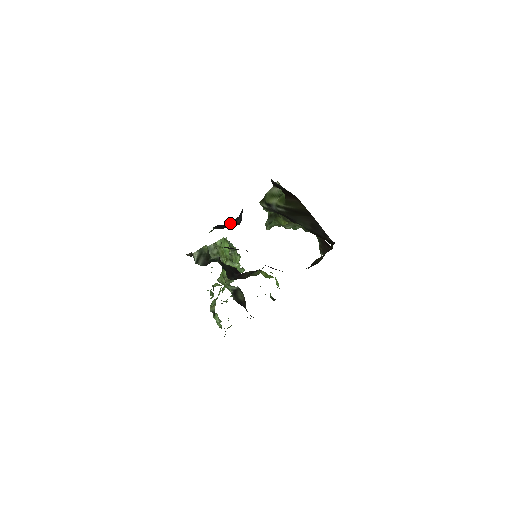
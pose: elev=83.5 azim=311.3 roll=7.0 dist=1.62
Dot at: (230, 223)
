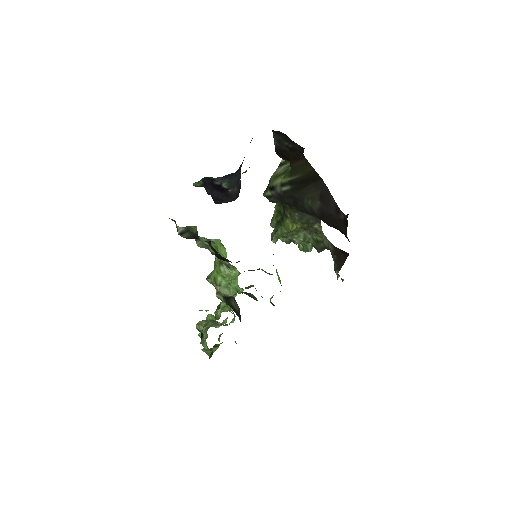
Dot at: (223, 187)
